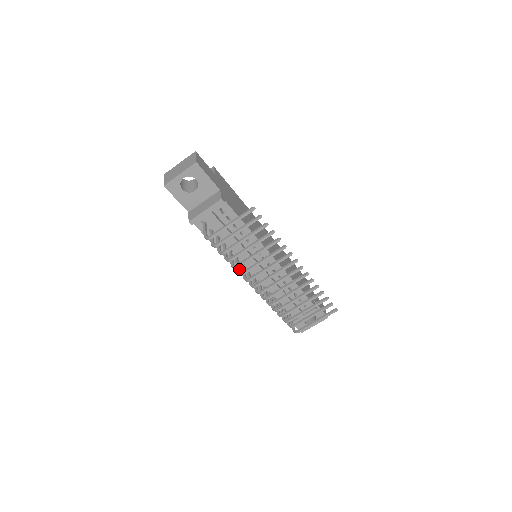
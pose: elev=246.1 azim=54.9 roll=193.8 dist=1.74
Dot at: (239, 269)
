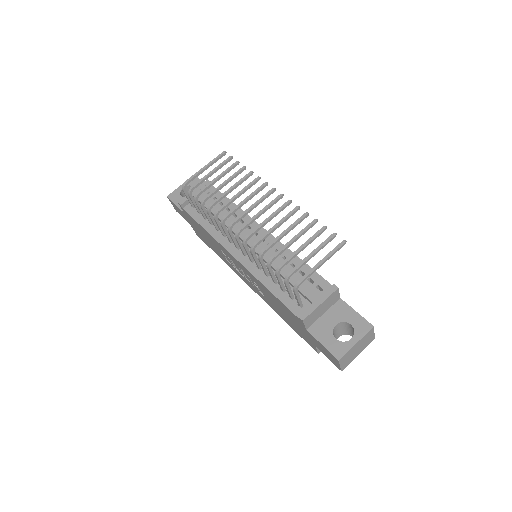
Dot at: (217, 220)
